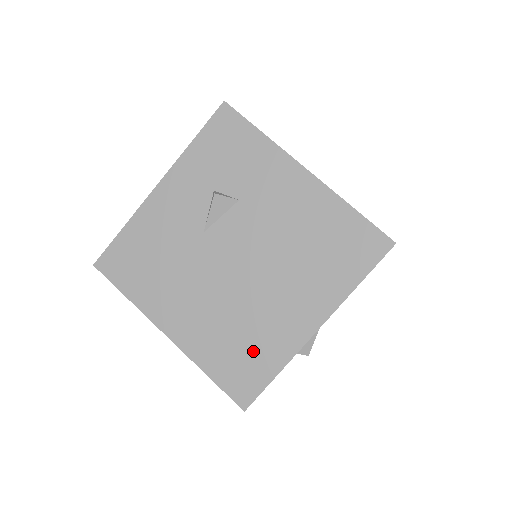
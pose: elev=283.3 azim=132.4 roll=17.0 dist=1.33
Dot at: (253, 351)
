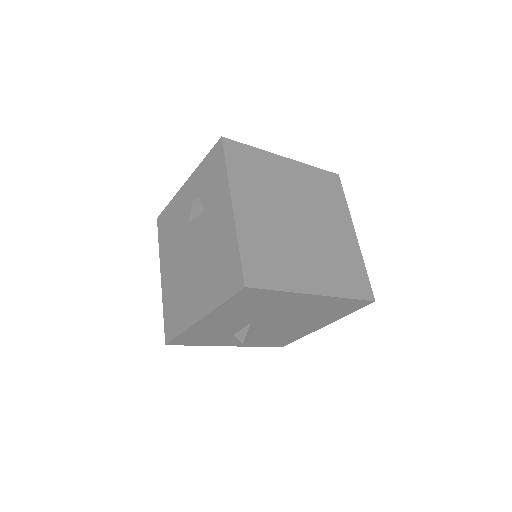
Dot at: (178, 312)
